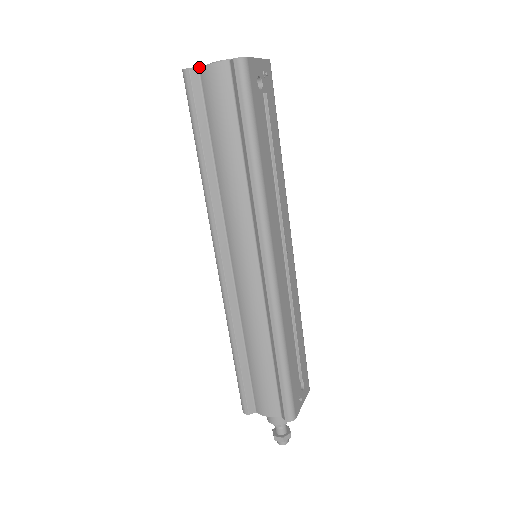
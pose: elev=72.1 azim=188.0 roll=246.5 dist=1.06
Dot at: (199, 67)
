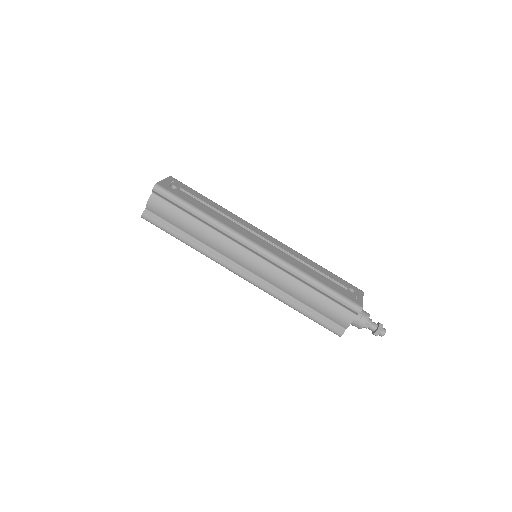
Dot at: (145, 209)
